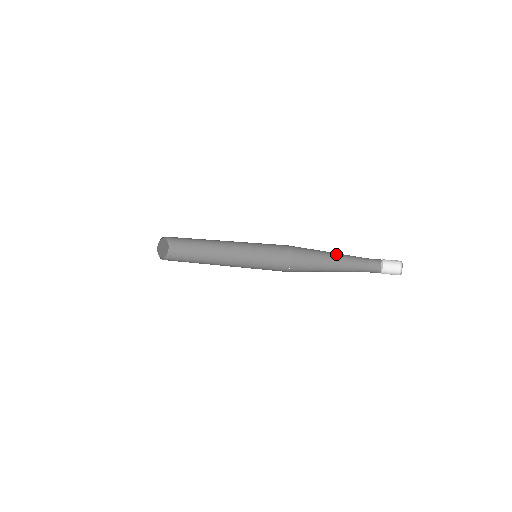
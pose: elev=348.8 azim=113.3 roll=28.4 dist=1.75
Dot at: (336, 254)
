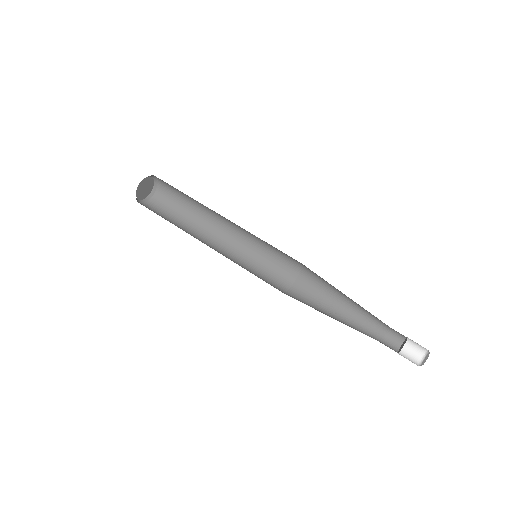
Dot at: occluded
